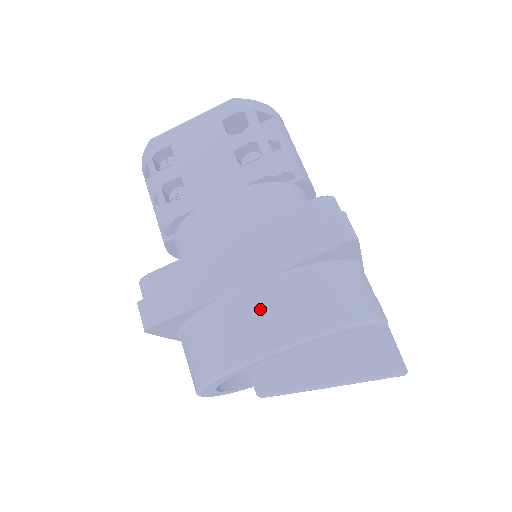
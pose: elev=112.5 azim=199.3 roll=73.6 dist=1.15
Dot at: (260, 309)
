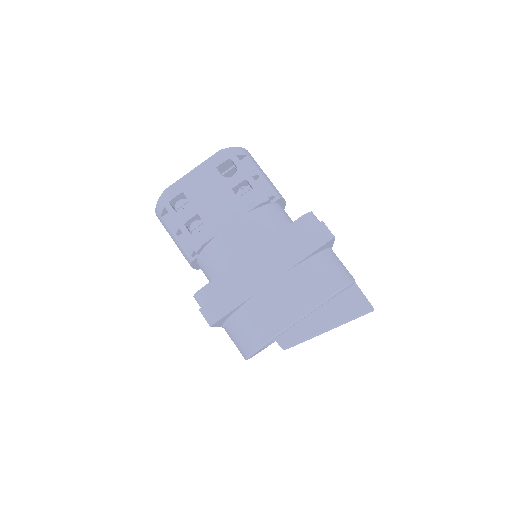
Dot at: (286, 294)
